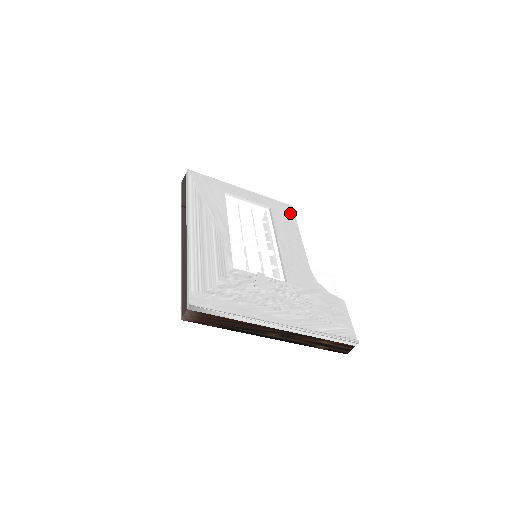
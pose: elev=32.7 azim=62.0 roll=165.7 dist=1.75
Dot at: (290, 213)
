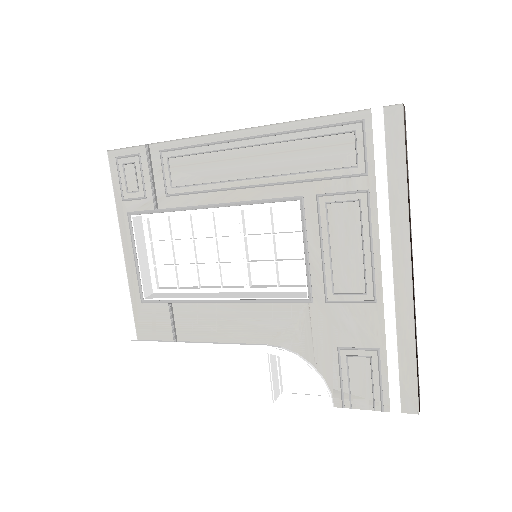
Dot at: occluded
